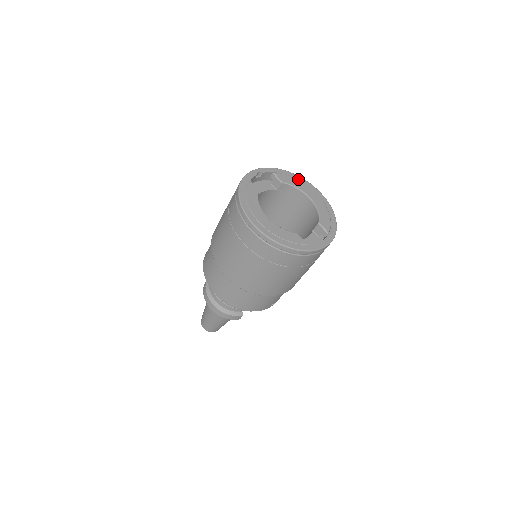
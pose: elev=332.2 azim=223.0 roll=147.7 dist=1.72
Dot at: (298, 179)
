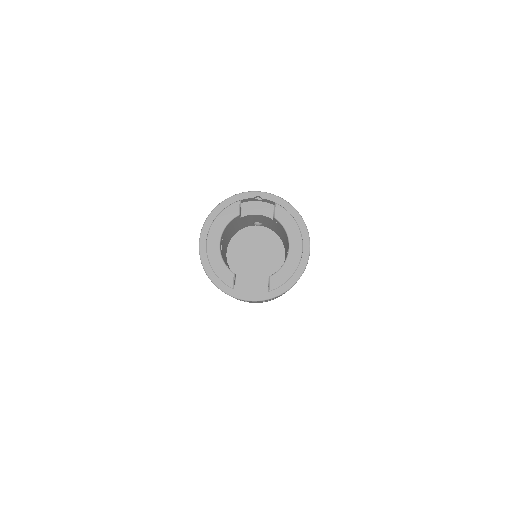
Dot at: (298, 222)
